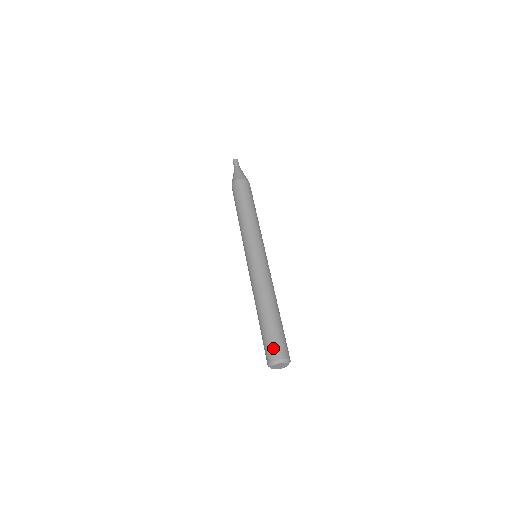
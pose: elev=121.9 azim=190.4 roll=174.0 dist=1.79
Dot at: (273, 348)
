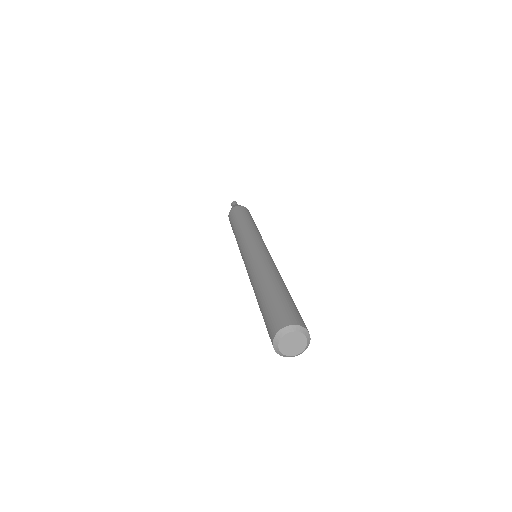
Dot at: (275, 318)
